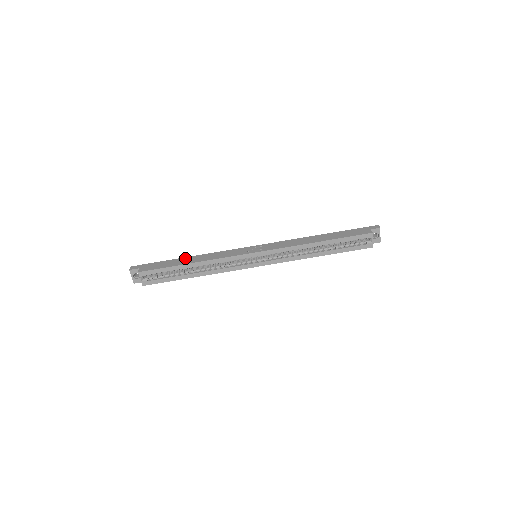
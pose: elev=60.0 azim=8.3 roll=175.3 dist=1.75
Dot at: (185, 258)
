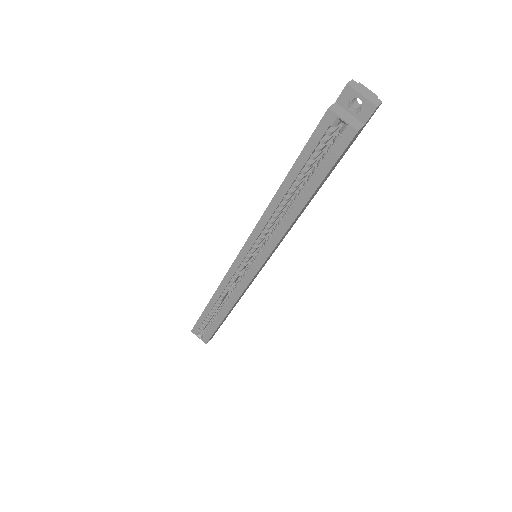
Dot at: occluded
